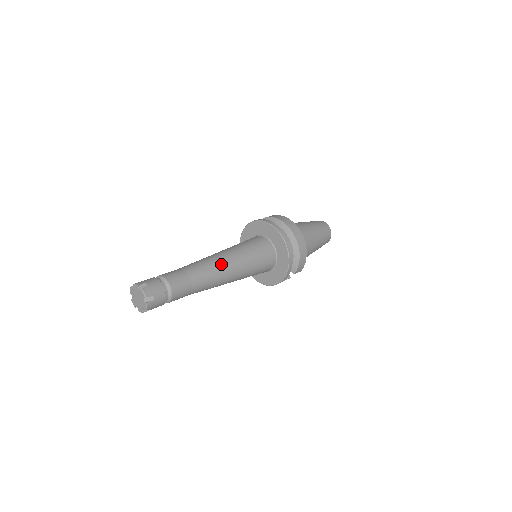
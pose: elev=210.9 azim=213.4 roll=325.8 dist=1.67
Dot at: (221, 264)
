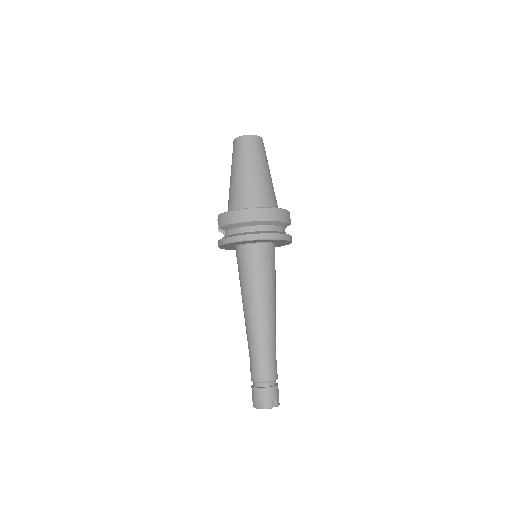
Dot at: (261, 317)
